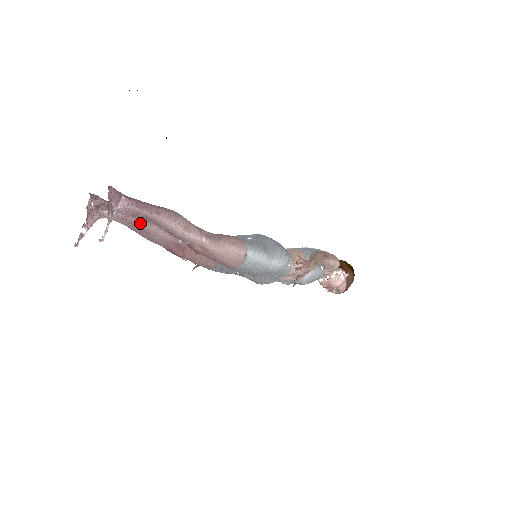
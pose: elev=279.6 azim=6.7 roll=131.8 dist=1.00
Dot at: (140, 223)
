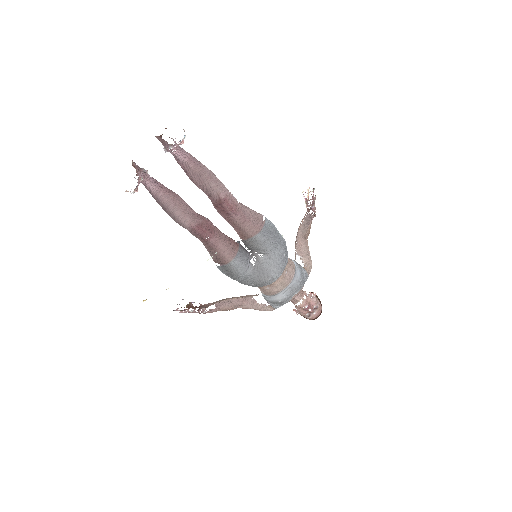
Dot at: (173, 193)
